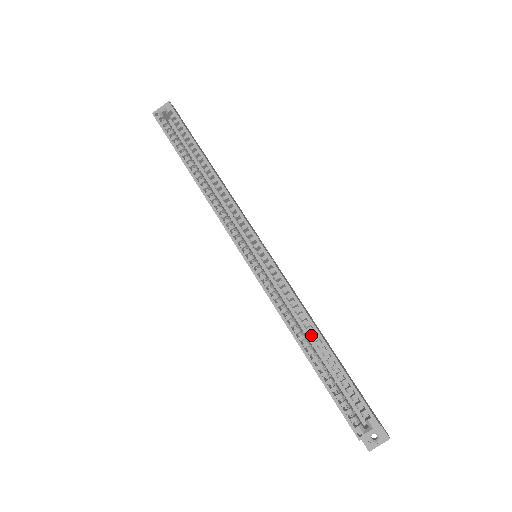
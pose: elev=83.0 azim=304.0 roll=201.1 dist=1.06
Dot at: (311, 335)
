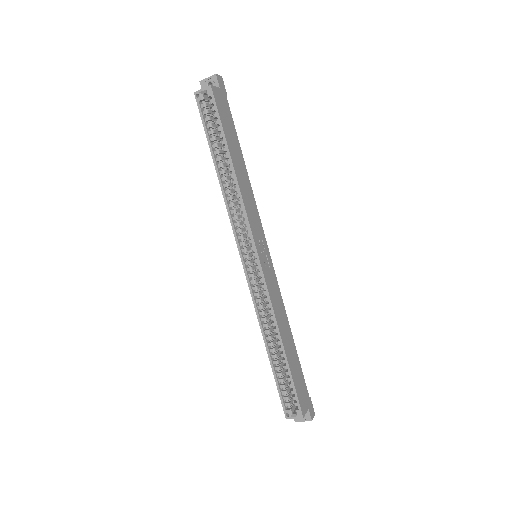
Dot at: occluded
